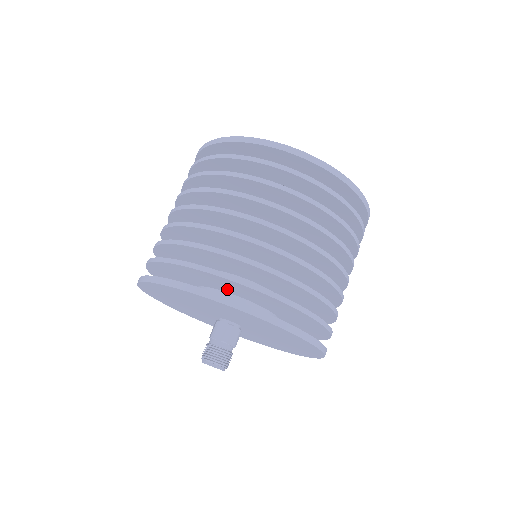
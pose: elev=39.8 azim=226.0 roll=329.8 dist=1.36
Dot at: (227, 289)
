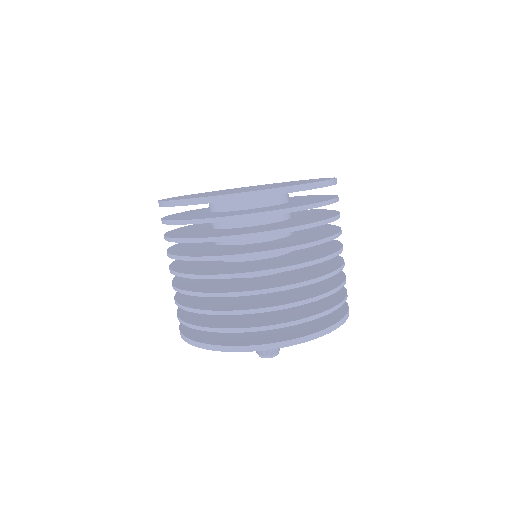
Dot at: occluded
